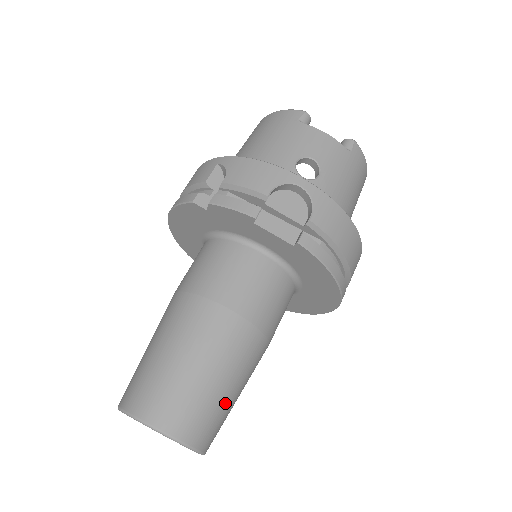
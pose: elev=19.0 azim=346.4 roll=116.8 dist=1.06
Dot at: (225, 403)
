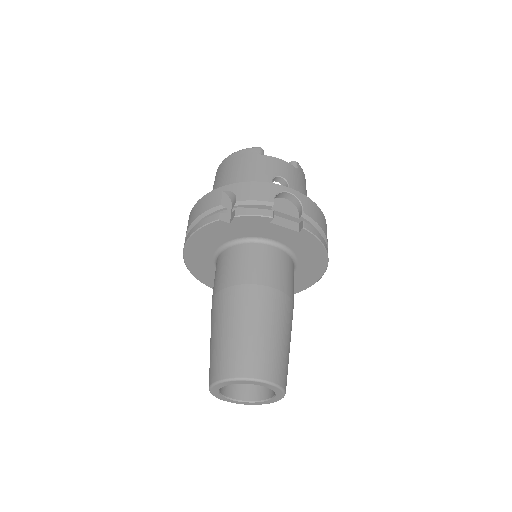
Dot at: (288, 353)
